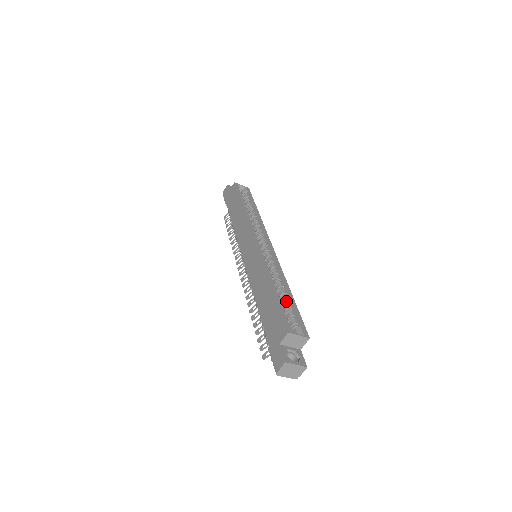
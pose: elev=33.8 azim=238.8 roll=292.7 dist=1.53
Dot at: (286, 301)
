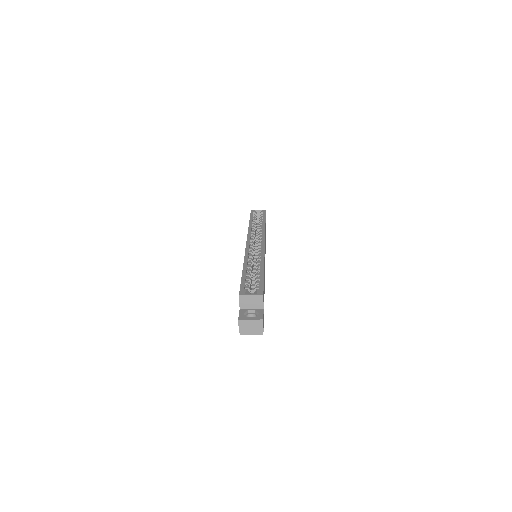
Dot at: (257, 276)
